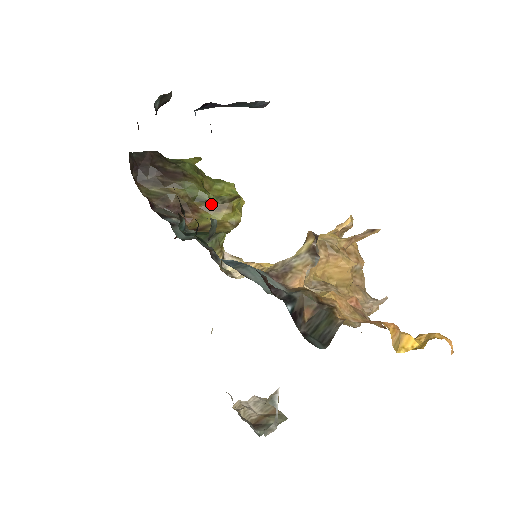
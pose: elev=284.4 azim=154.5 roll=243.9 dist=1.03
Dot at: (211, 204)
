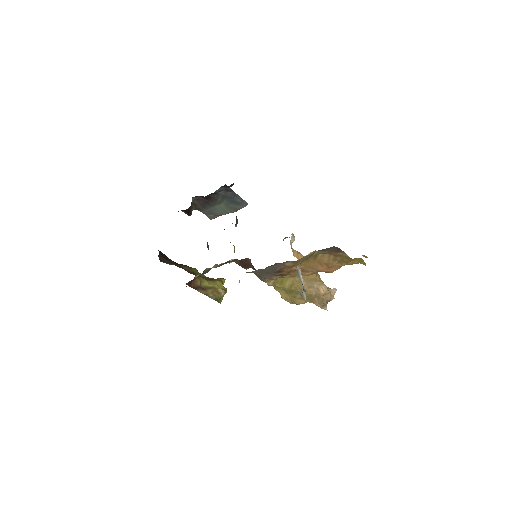
Dot at: (208, 278)
